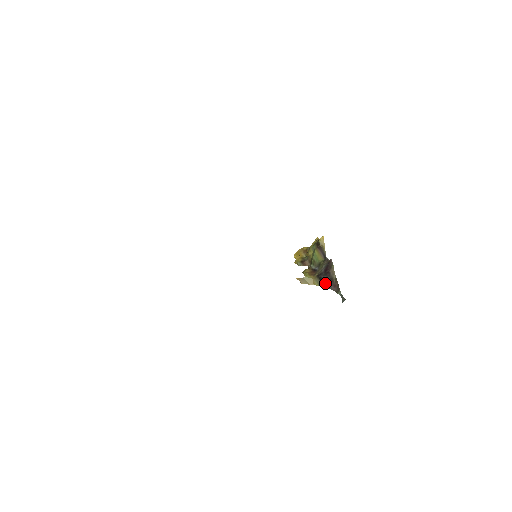
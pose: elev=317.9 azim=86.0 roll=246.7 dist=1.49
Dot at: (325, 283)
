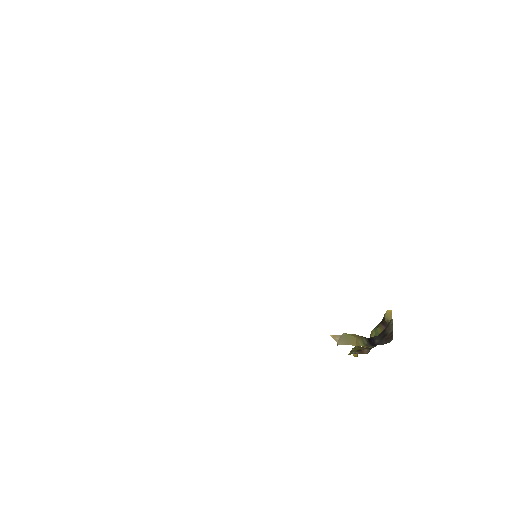
Dot at: (374, 341)
